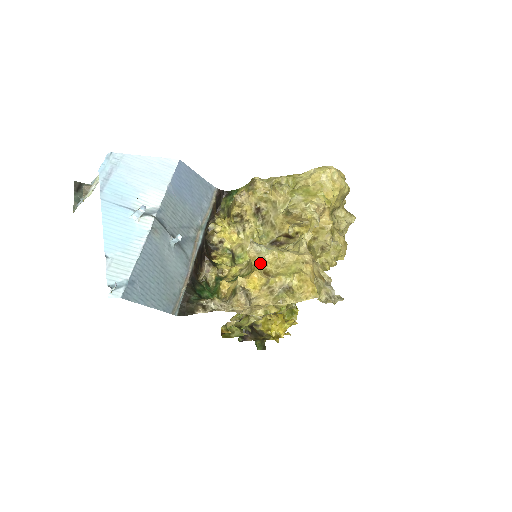
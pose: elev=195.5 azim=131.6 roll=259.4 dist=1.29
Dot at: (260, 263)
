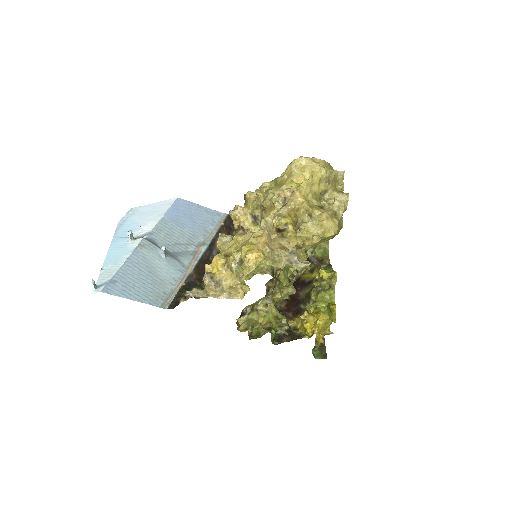
Dot at: (223, 249)
